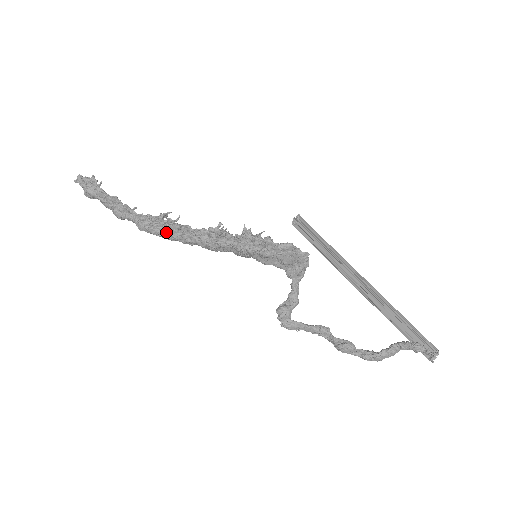
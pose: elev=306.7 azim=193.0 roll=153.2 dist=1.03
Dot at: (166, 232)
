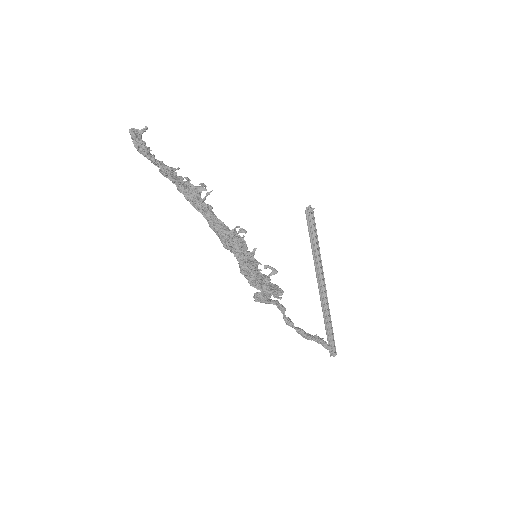
Dot at: (197, 209)
